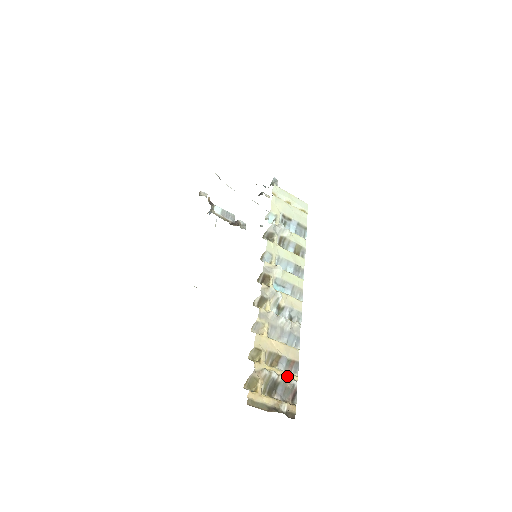
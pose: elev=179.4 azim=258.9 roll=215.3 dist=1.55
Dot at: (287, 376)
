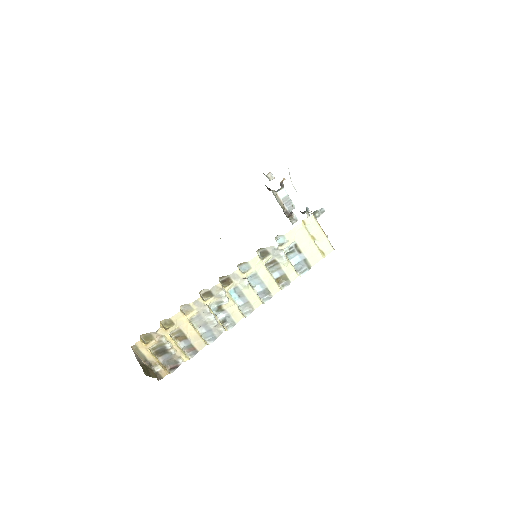
Dot at: (179, 353)
